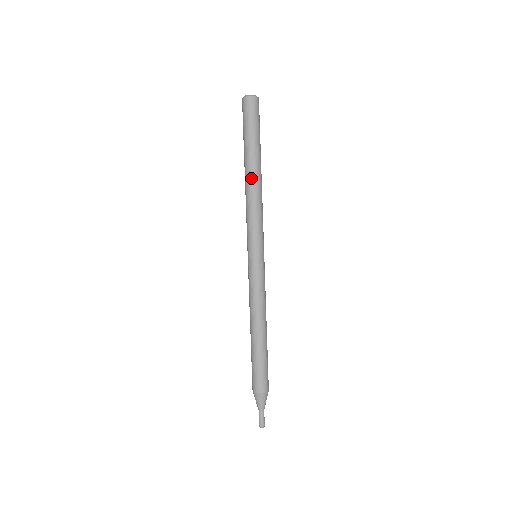
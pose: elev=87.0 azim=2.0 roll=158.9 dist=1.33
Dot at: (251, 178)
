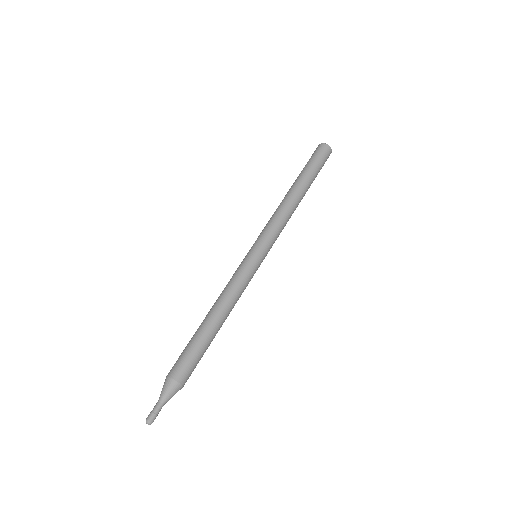
Dot at: (296, 197)
